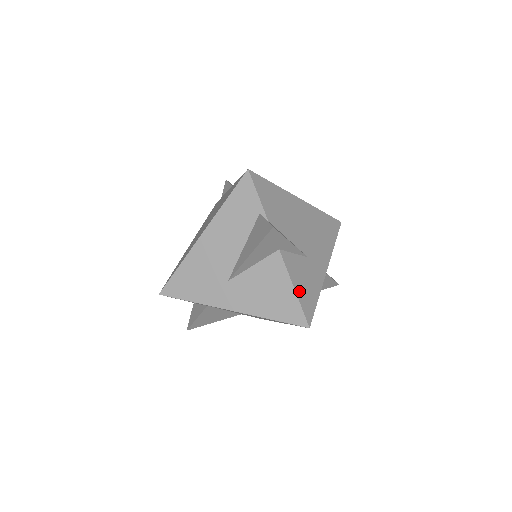
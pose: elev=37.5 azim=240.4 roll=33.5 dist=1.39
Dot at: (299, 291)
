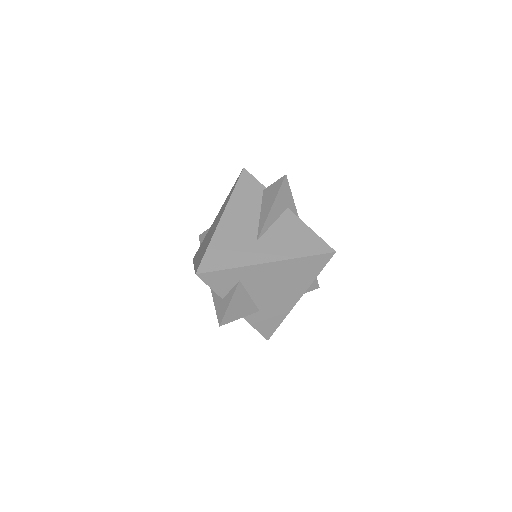
Dot at: (314, 233)
